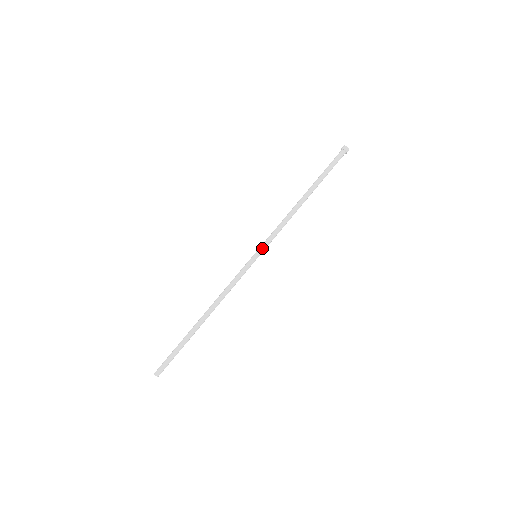
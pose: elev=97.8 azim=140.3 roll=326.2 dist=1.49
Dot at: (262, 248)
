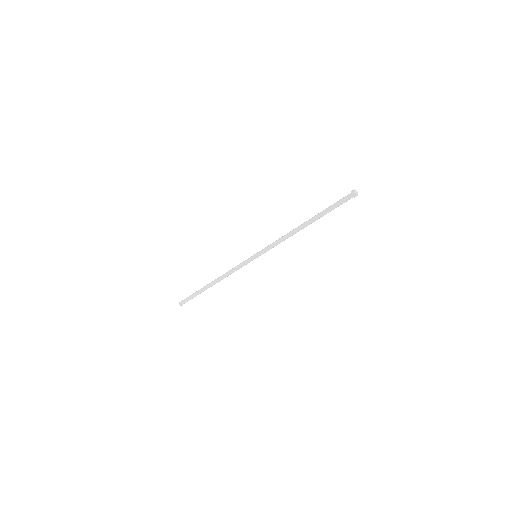
Dot at: (261, 253)
